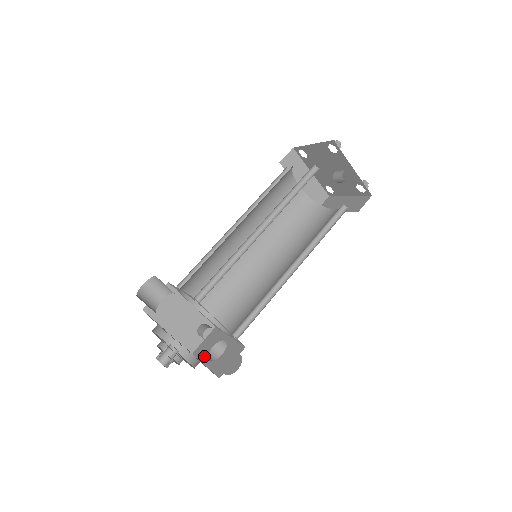
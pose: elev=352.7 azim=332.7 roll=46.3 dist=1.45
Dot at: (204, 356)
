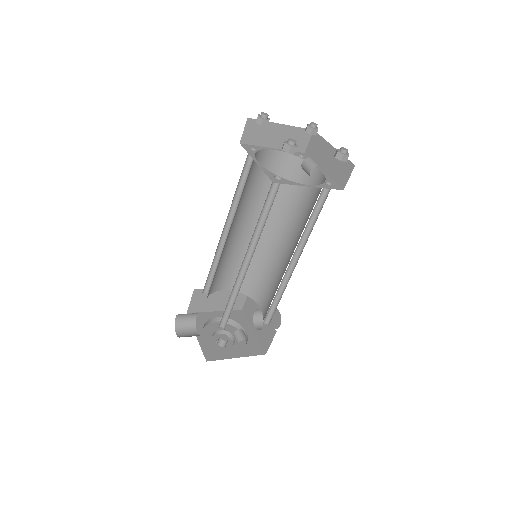
Dot at: (250, 320)
